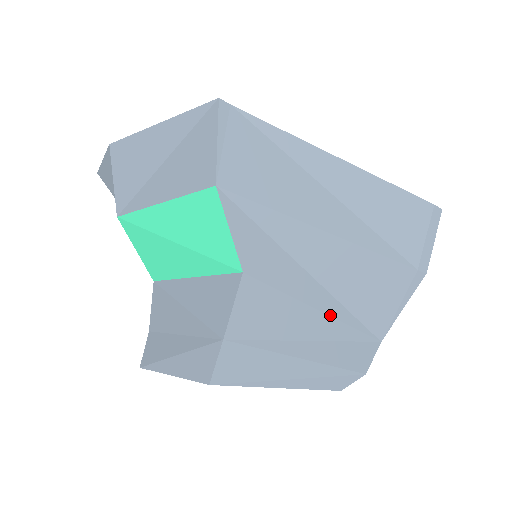
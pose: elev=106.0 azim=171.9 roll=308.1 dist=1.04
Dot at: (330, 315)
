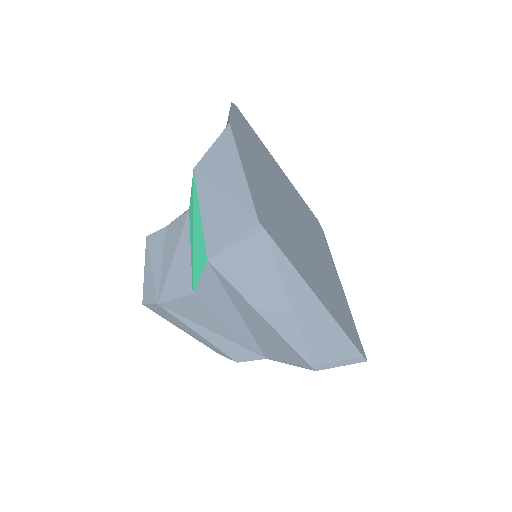
Dot at: (239, 334)
